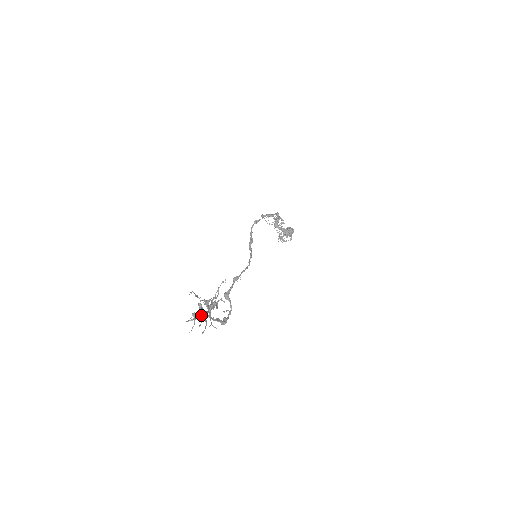
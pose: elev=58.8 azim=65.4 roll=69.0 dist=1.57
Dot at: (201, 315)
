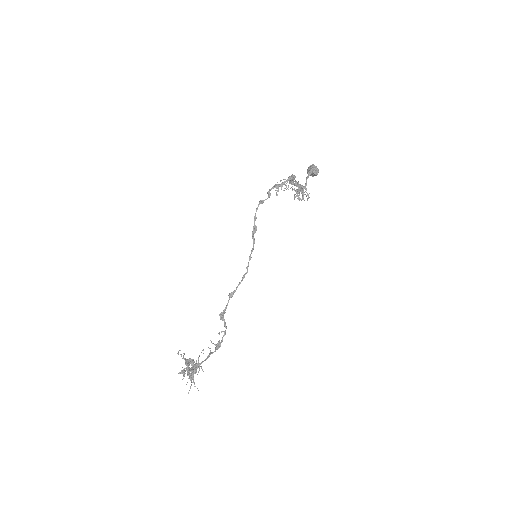
Dot at: (188, 373)
